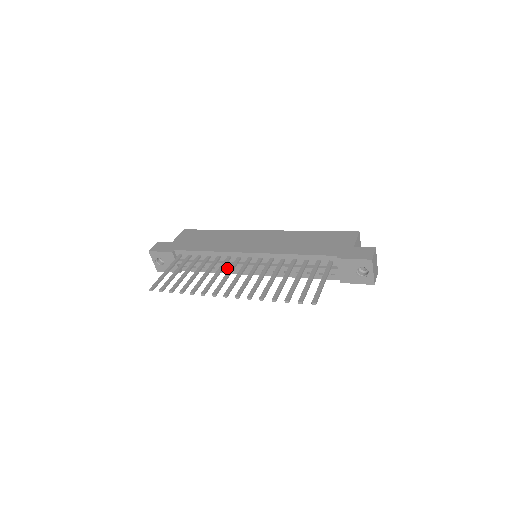
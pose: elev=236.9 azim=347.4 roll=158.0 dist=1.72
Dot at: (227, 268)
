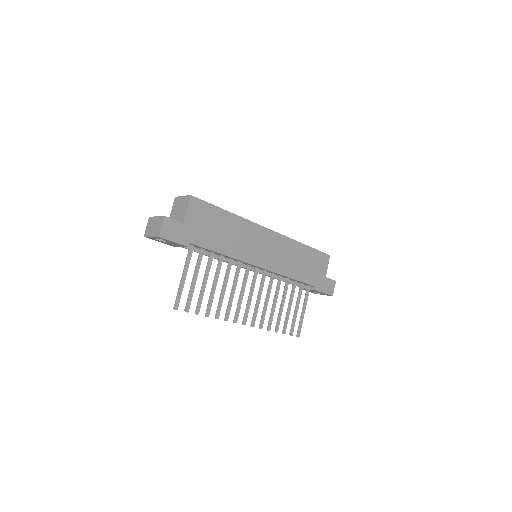
Dot at: occluded
